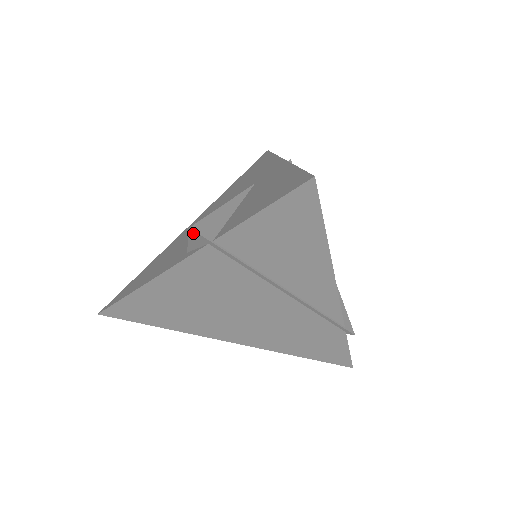
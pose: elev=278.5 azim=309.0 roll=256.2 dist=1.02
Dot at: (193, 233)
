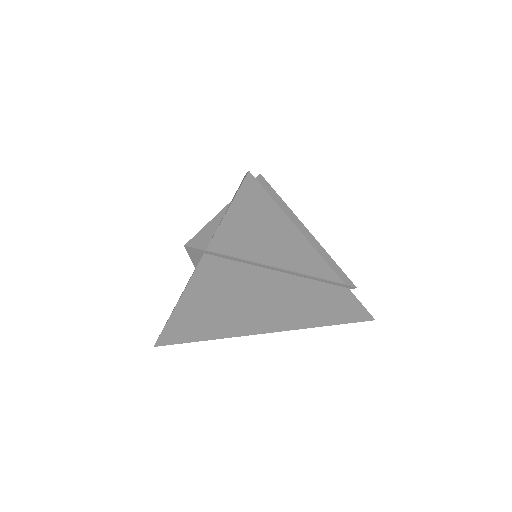
Dot at: (189, 249)
